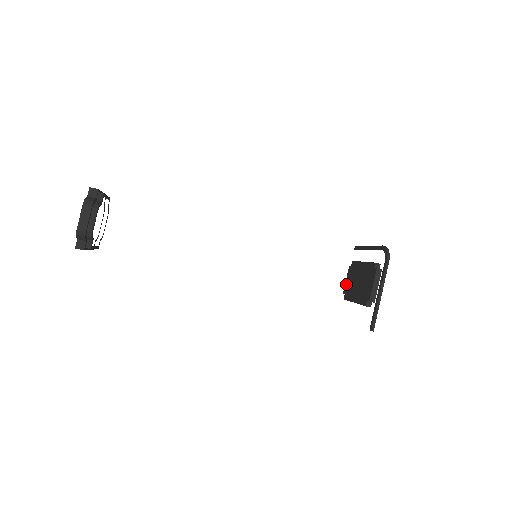
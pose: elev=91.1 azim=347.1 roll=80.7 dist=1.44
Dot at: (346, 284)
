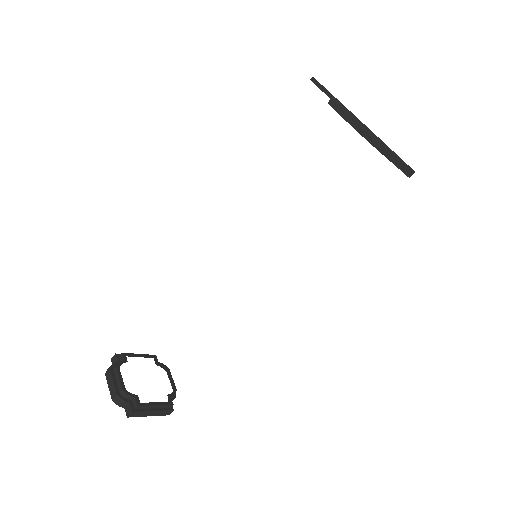
Dot at: occluded
